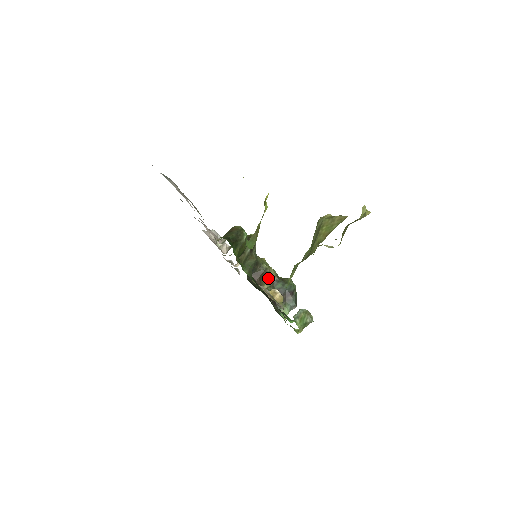
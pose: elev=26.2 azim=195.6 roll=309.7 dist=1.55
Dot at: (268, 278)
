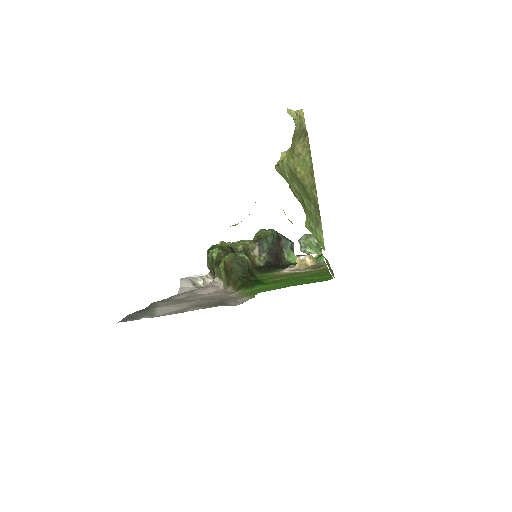
Dot at: (251, 252)
